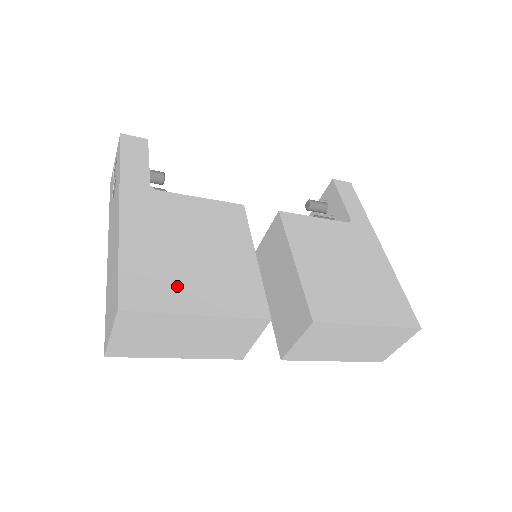
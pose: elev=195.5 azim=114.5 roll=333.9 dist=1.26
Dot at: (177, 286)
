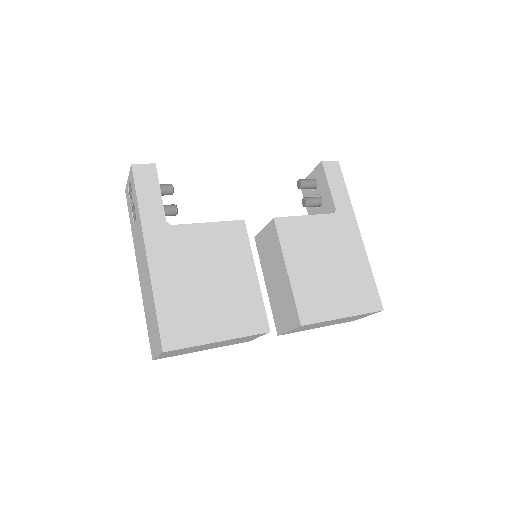
Dot at: (200, 320)
